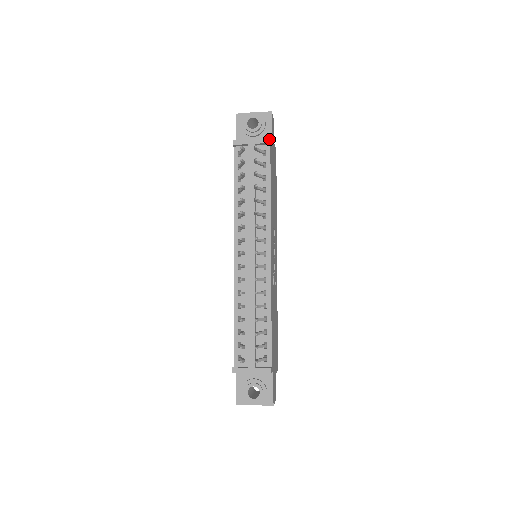
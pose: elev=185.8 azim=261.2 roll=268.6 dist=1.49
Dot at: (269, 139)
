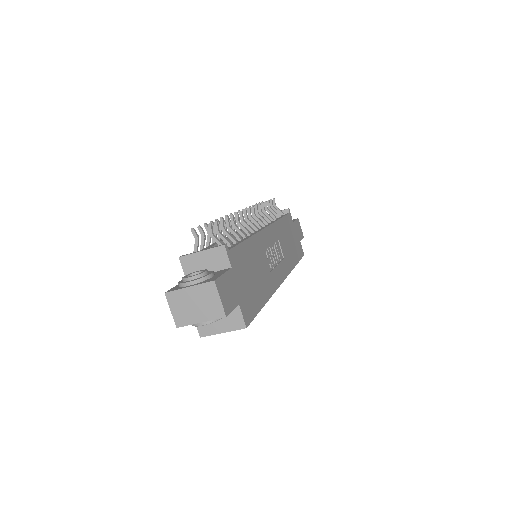
Dot at: (288, 208)
